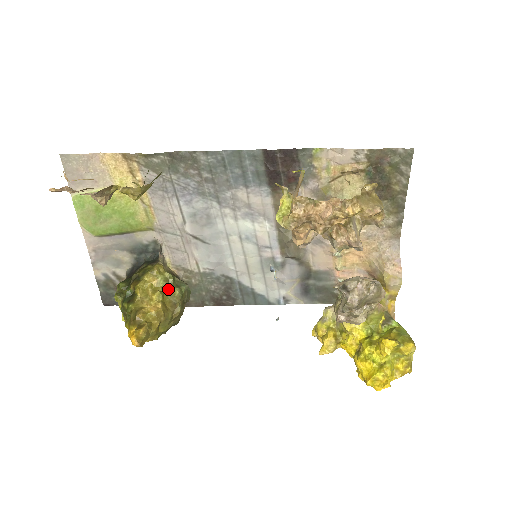
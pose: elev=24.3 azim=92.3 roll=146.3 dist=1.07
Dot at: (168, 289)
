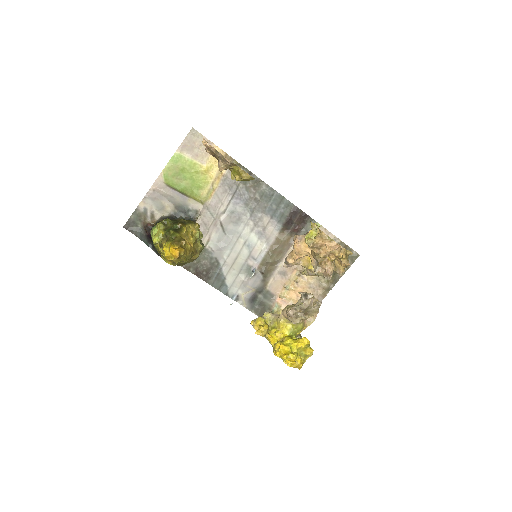
Dot at: (197, 241)
